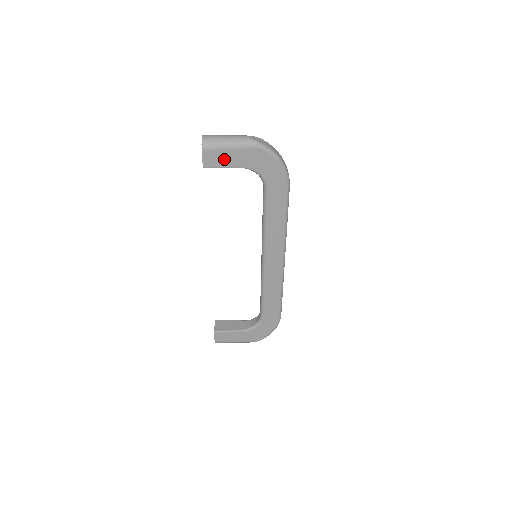
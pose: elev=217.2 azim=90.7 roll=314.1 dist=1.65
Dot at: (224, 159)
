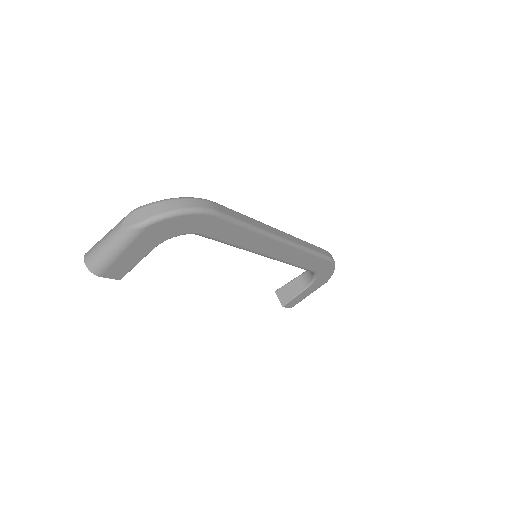
Dot at: (128, 261)
